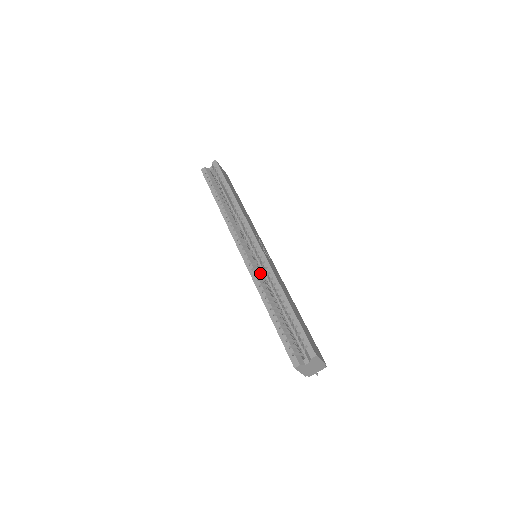
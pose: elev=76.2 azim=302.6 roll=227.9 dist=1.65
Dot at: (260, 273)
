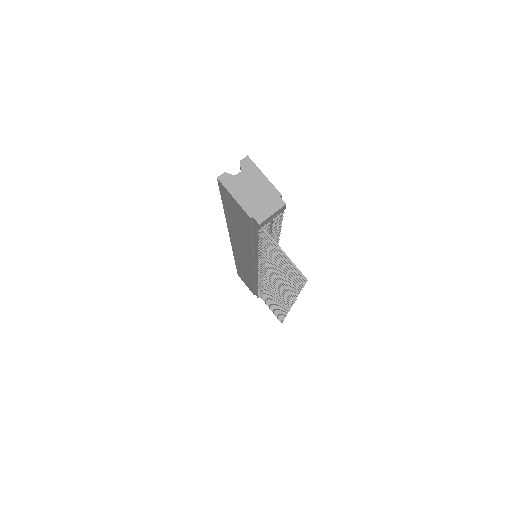
Dot at: occluded
